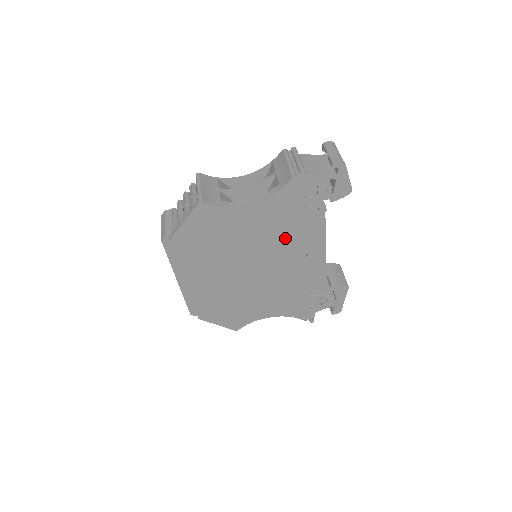
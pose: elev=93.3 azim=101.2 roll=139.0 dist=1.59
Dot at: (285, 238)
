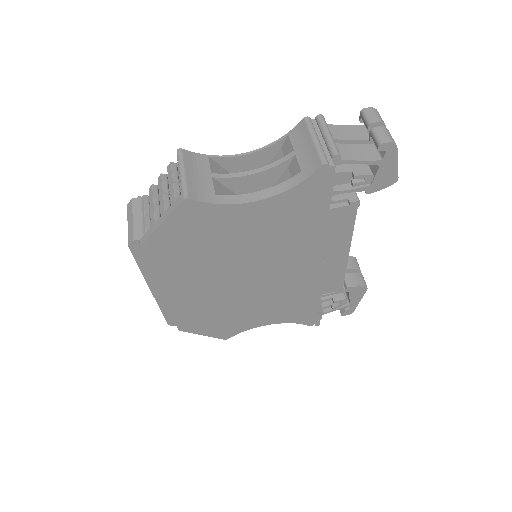
Dot at: (300, 241)
